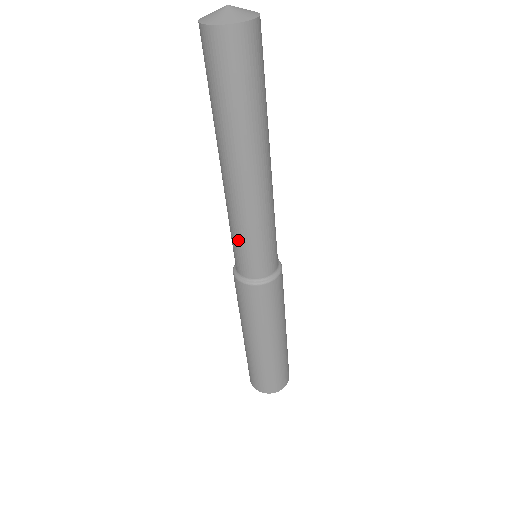
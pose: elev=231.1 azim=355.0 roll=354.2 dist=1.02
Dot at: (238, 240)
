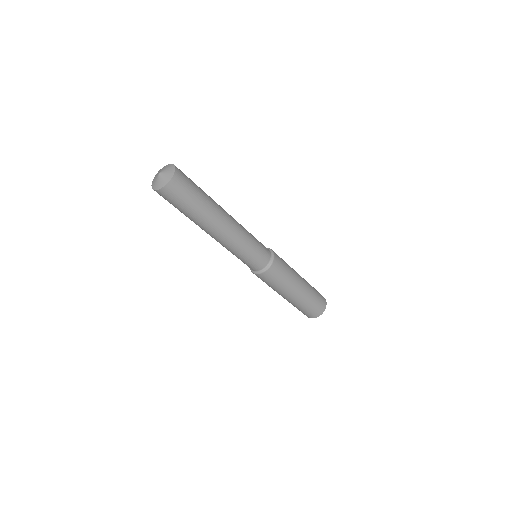
Dot at: occluded
